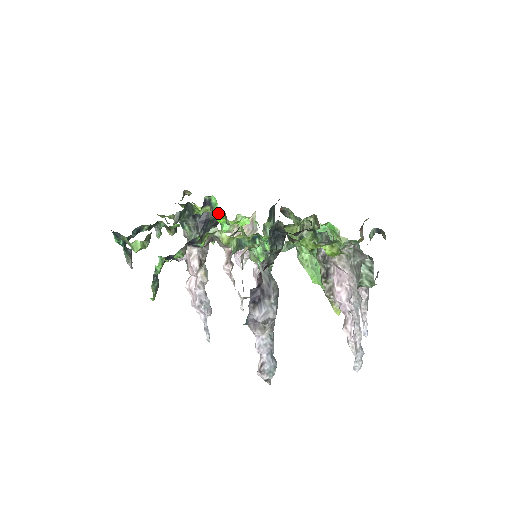
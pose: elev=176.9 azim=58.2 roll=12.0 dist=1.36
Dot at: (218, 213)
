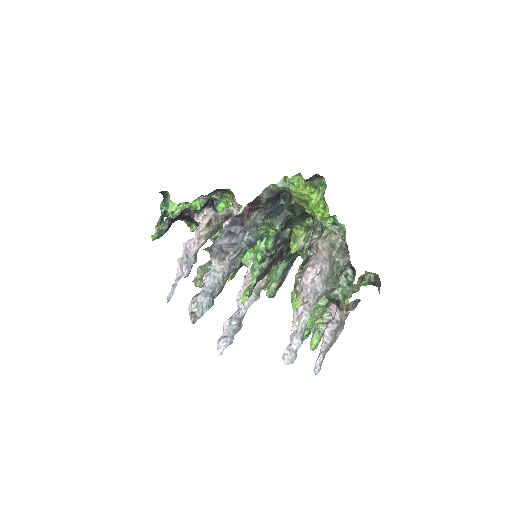
Dot at: occluded
